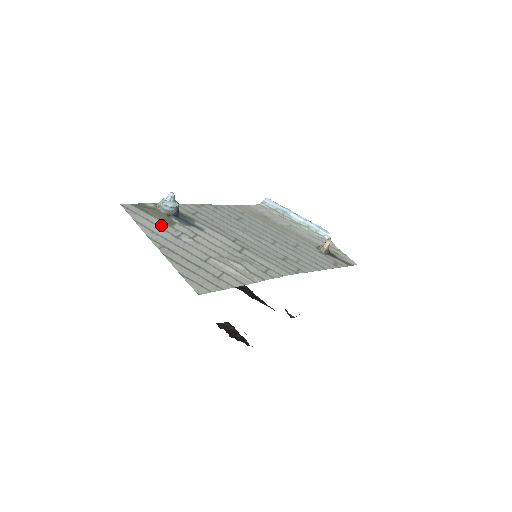
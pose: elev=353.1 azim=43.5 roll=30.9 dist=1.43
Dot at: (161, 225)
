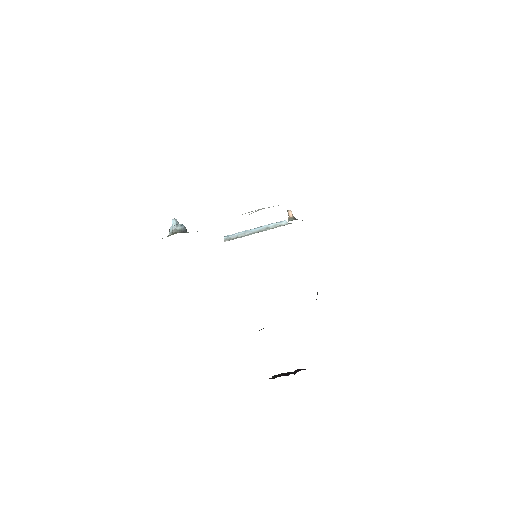
Dot at: occluded
